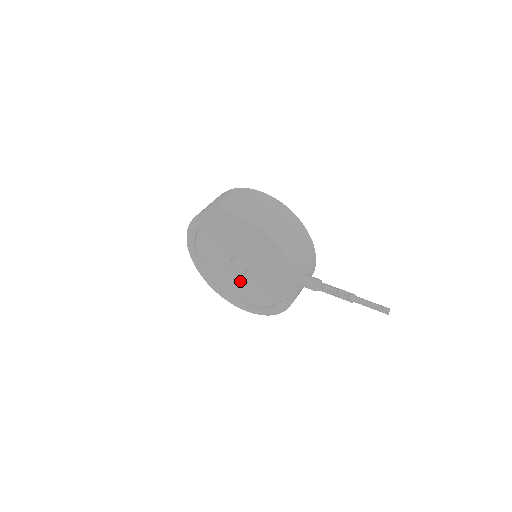
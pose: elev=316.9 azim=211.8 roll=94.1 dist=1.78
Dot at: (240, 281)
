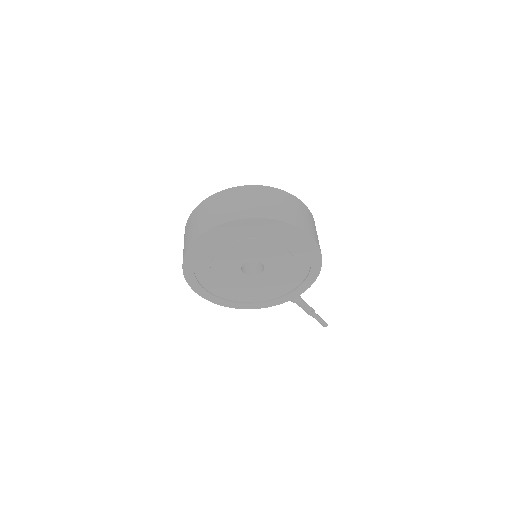
Dot at: (234, 277)
